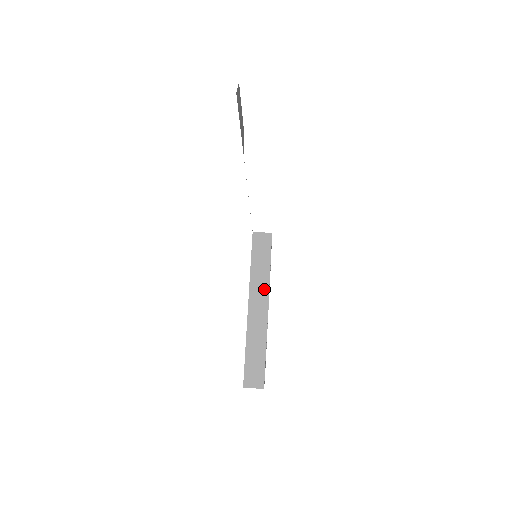
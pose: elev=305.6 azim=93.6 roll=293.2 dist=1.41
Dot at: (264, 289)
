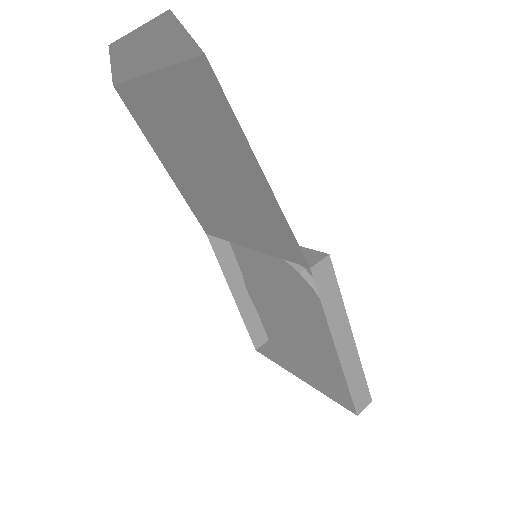
Dot at: (343, 320)
